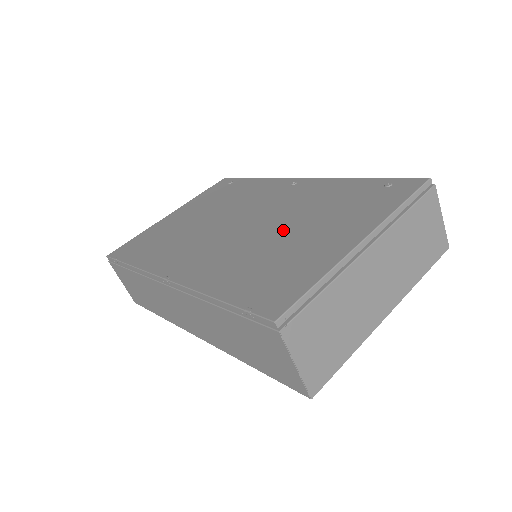
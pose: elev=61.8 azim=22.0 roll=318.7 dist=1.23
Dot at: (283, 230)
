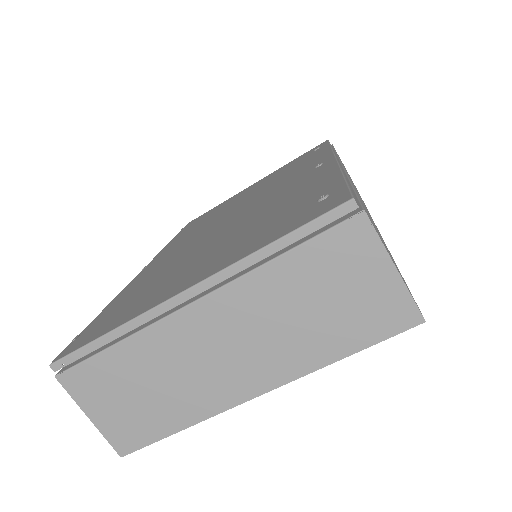
Dot at: (215, 241)
